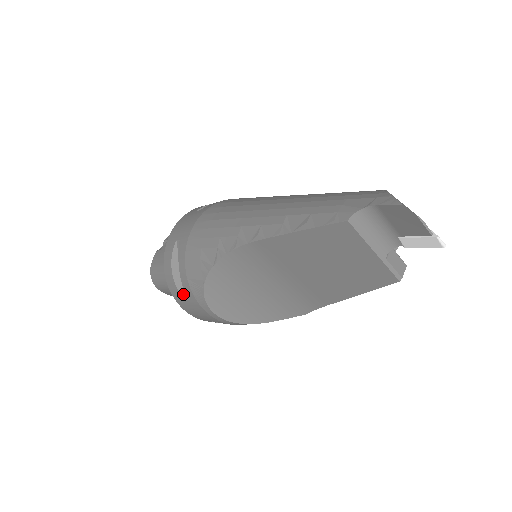
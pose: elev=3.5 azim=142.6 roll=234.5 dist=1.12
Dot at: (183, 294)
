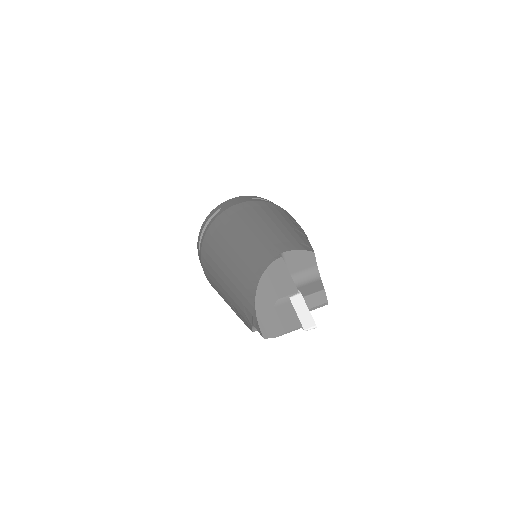
Dot at: occluded
